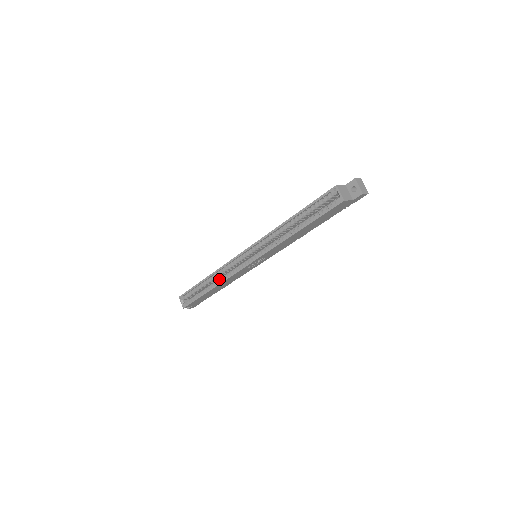
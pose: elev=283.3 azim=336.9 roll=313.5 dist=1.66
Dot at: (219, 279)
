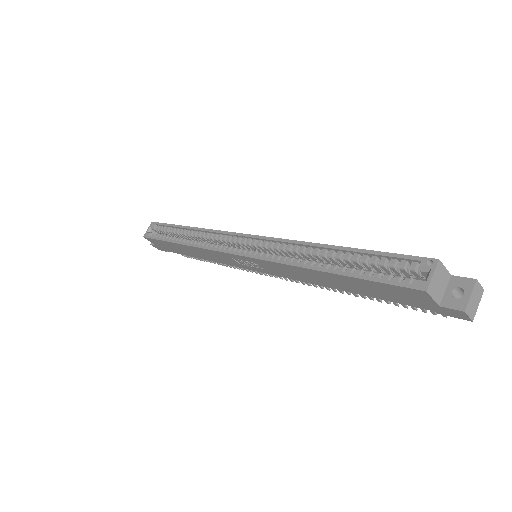
Dot at: (198, 241)
